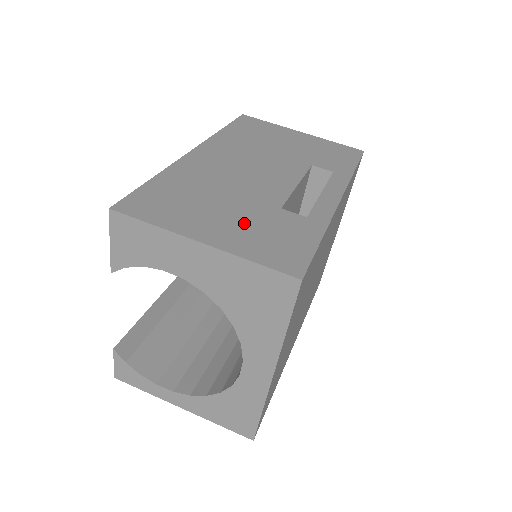
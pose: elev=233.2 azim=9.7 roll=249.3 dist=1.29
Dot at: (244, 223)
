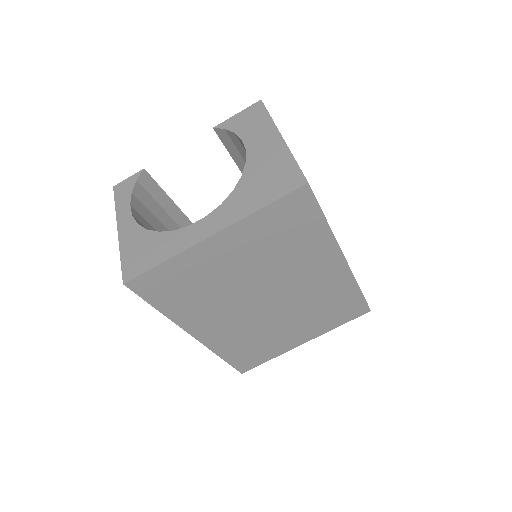
Dot at: occluded
